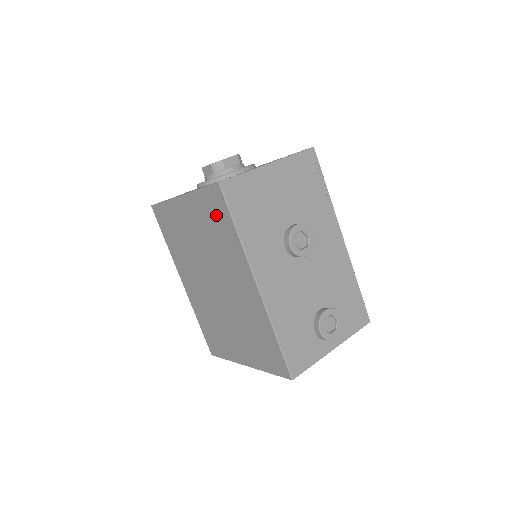
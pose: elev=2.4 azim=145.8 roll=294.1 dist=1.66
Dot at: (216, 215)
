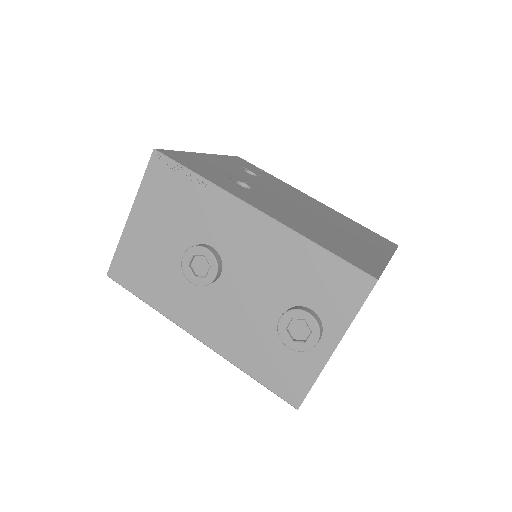
Dot at: occluded
